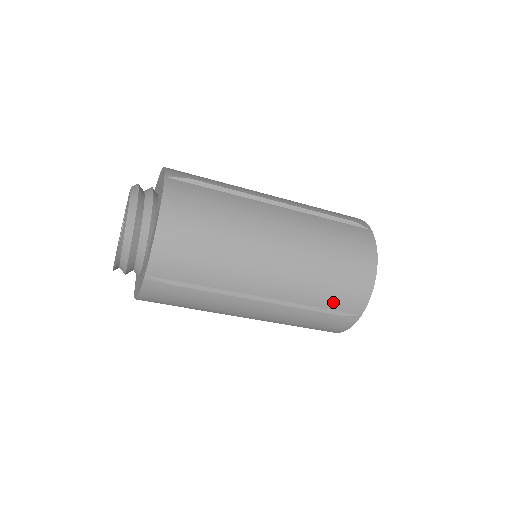
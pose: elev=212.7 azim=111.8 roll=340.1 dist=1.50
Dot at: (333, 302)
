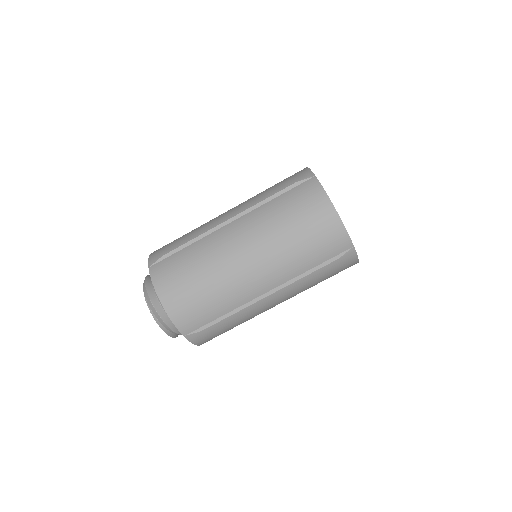
Dot at: (321, 256)
